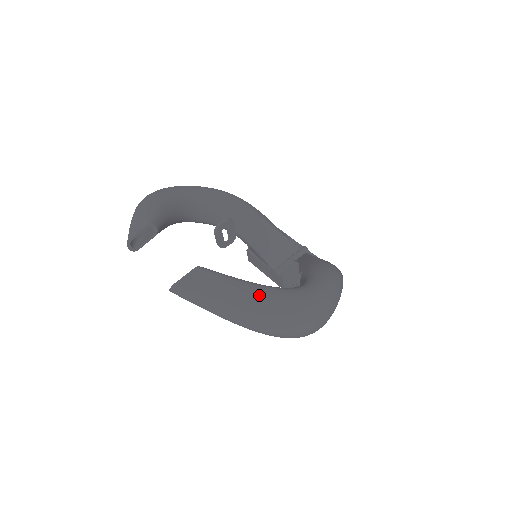
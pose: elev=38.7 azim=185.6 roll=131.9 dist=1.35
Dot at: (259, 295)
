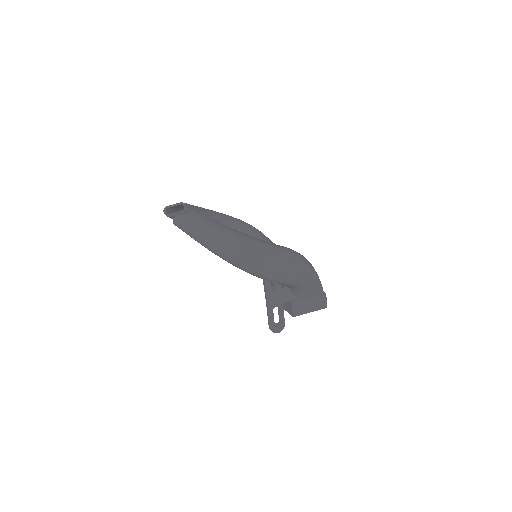
Dot at: (227, 229)
